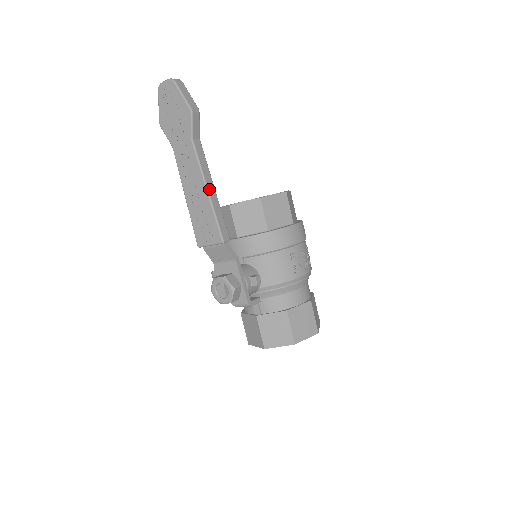
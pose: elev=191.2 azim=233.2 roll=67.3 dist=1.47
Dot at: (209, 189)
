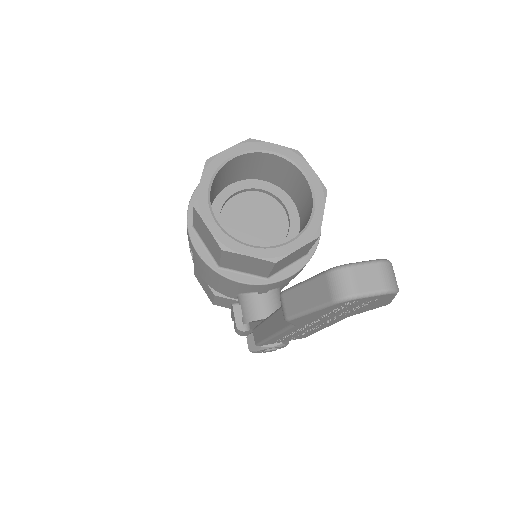
Dot at: occluded
